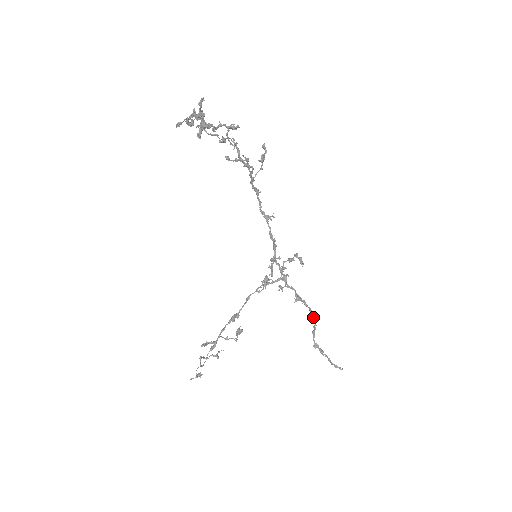
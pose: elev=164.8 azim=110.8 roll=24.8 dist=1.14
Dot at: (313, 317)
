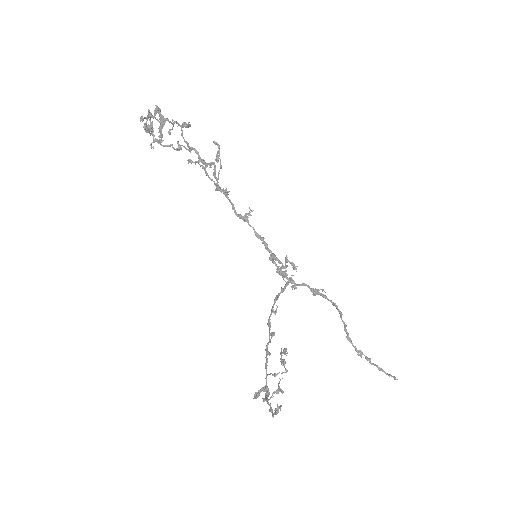
Dot at: (339, 310)
